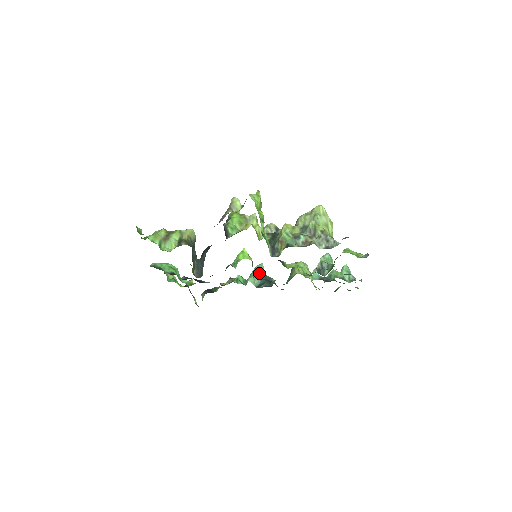
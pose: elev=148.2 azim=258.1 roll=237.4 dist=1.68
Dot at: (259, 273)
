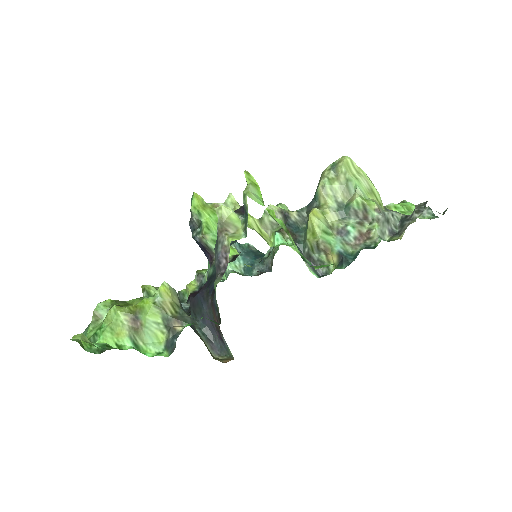
Dot at: occluded
